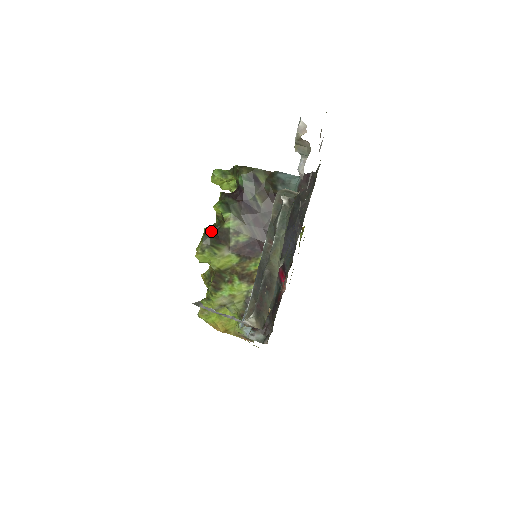
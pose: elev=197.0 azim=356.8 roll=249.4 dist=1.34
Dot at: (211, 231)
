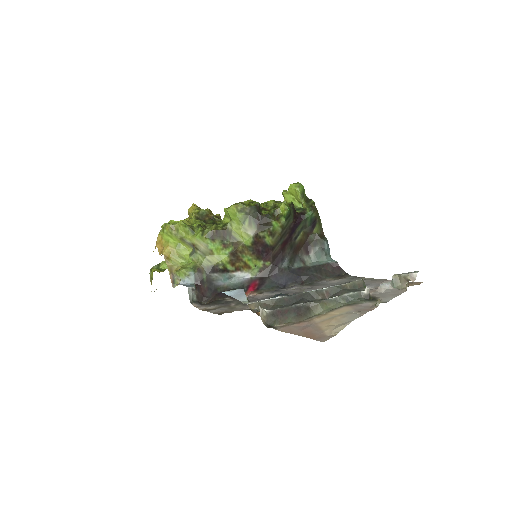
Dot at: (260, 209)
